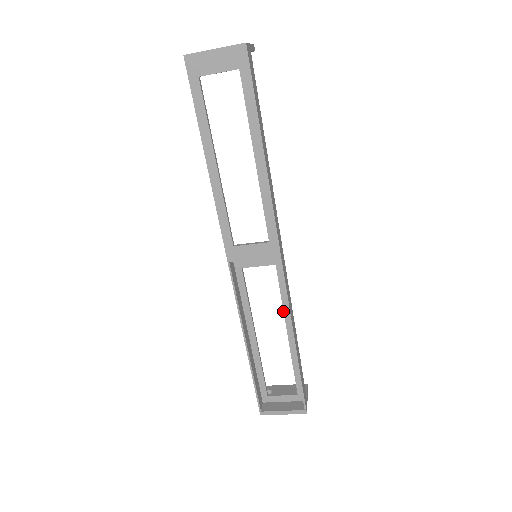
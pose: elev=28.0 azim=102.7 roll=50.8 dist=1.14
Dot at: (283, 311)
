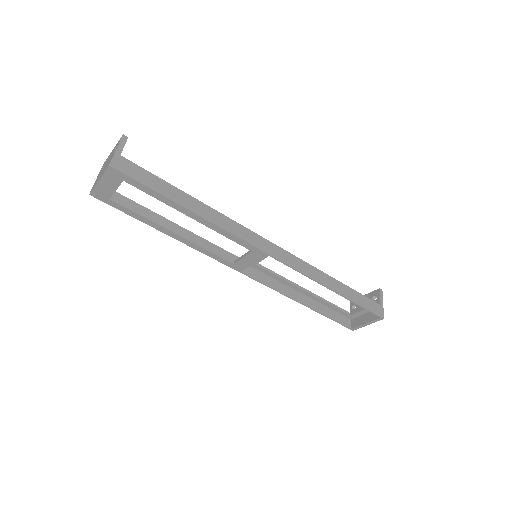
Dot at: occluded
